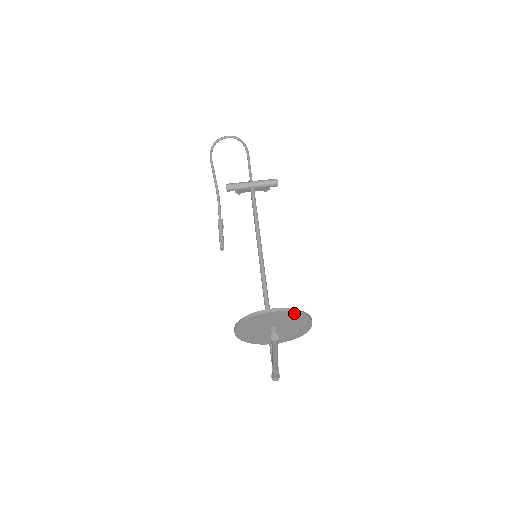
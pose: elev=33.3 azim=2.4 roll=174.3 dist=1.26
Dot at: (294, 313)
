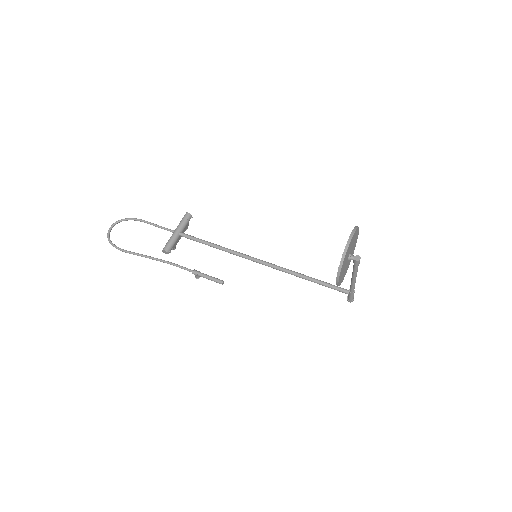
Dot at: (356, 231)
